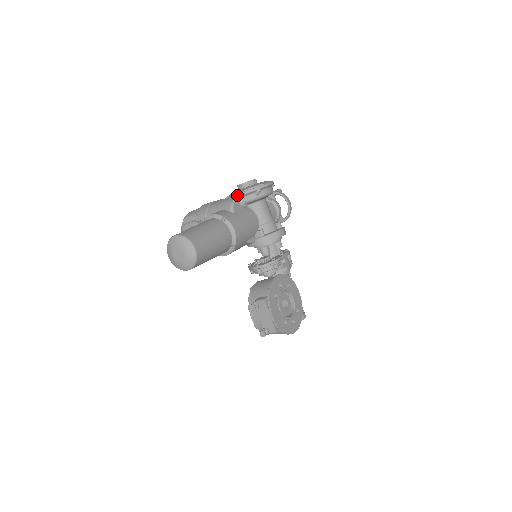
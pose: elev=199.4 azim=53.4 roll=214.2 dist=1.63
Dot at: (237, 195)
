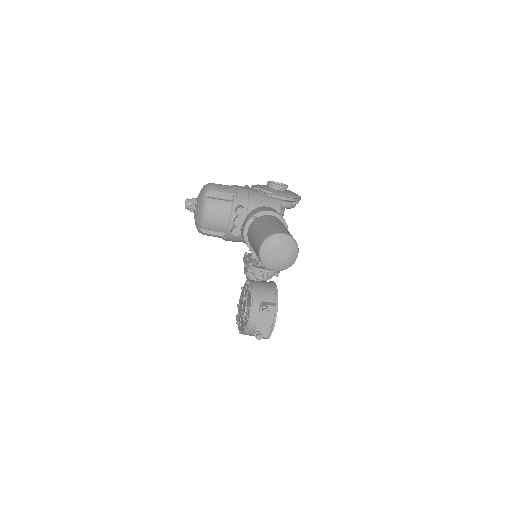
Dot at: (283, 198)
